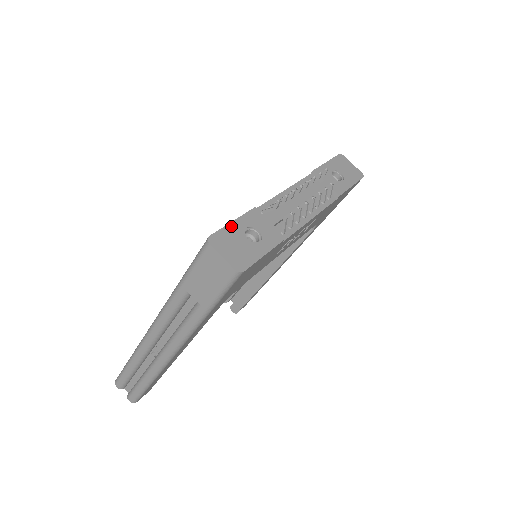
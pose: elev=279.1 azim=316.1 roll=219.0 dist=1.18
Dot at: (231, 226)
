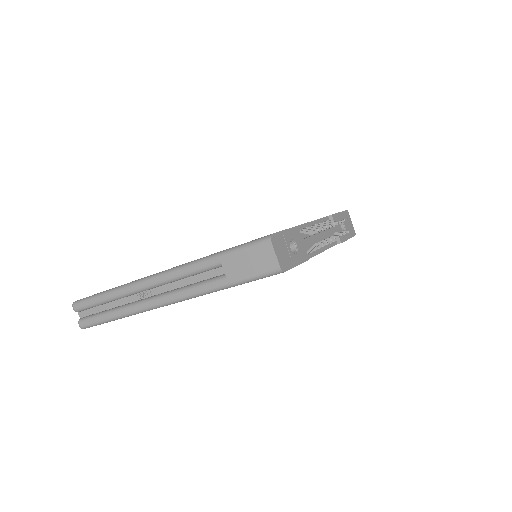
Dot at: (284, 233)
